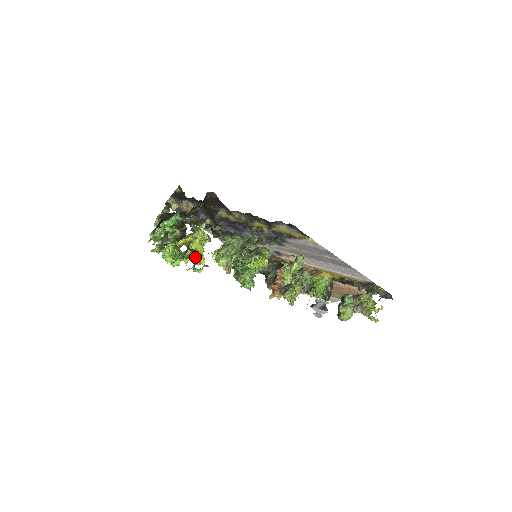
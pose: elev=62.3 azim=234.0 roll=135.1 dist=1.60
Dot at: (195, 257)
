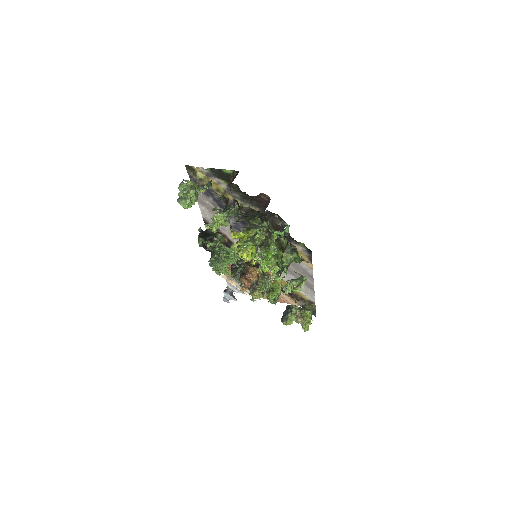
Dot at: (250, 255)
